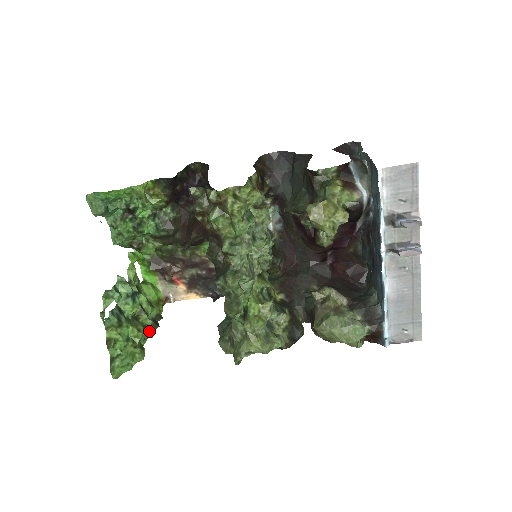
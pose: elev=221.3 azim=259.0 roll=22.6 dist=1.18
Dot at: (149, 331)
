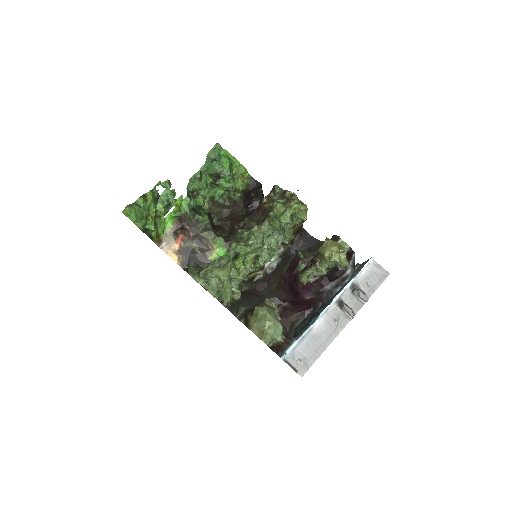
Dot at: (156, 226)
